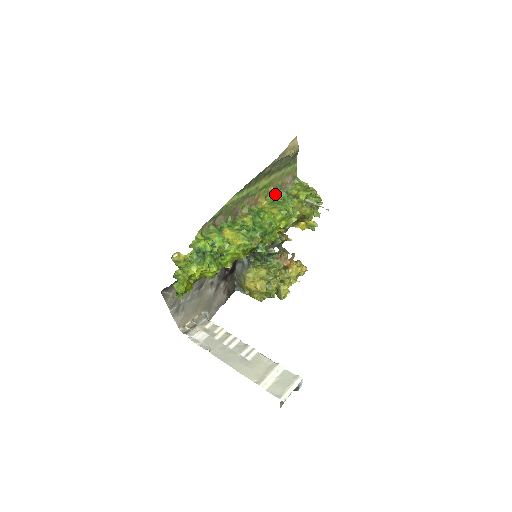
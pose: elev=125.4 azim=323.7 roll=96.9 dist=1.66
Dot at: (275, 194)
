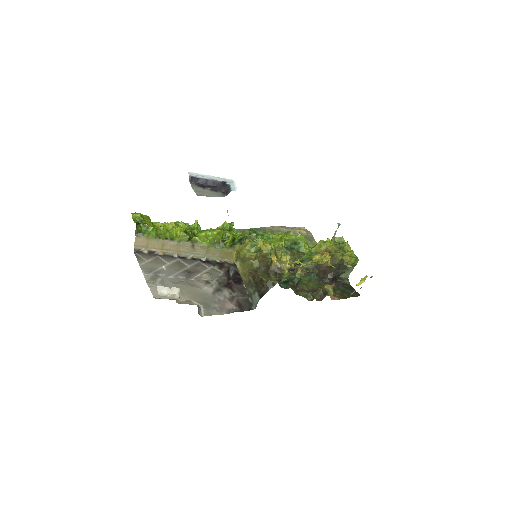
Dot at: occluded
